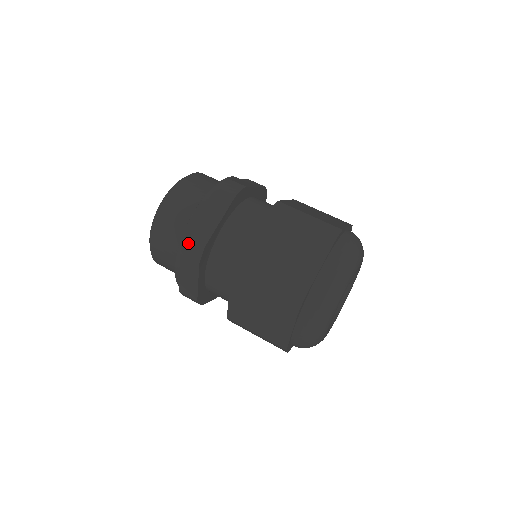
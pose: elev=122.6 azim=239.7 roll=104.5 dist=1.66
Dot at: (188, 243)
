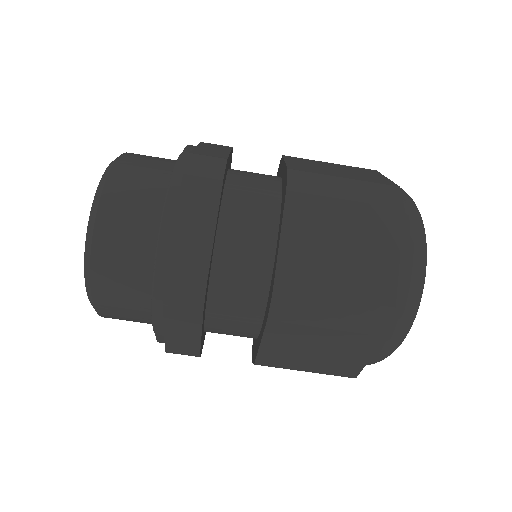
Dot at: (174, 285)
